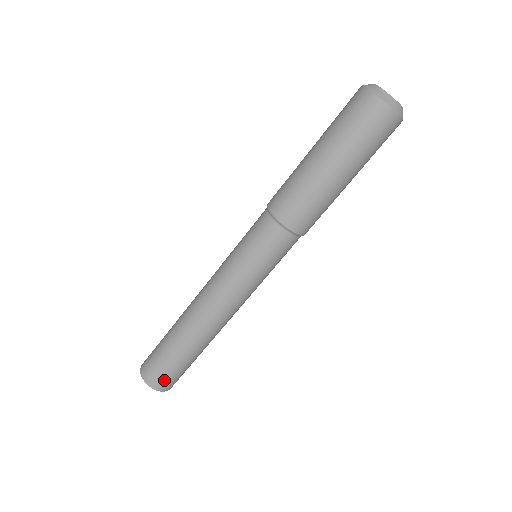
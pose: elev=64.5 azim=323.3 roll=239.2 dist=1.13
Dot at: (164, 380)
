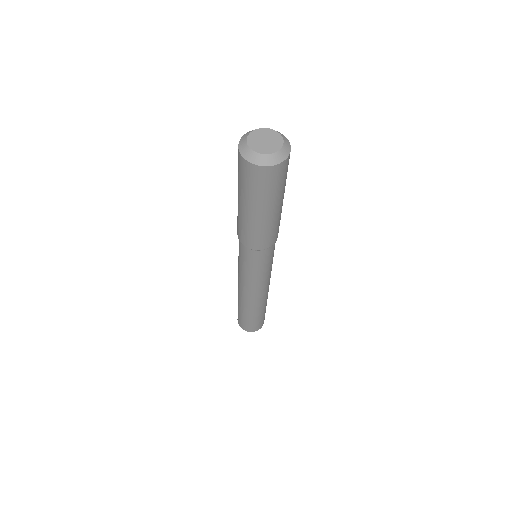
Dot at: (263, 321)
